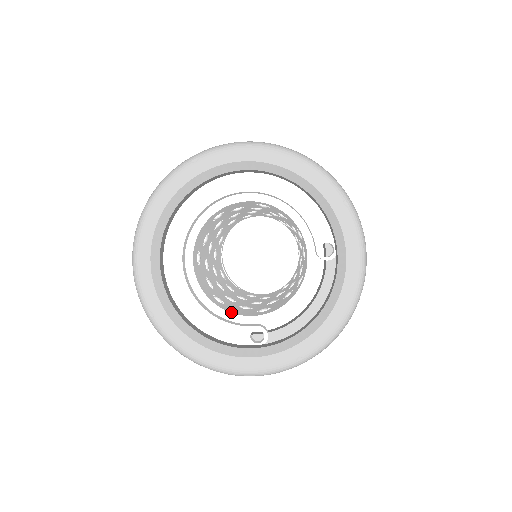
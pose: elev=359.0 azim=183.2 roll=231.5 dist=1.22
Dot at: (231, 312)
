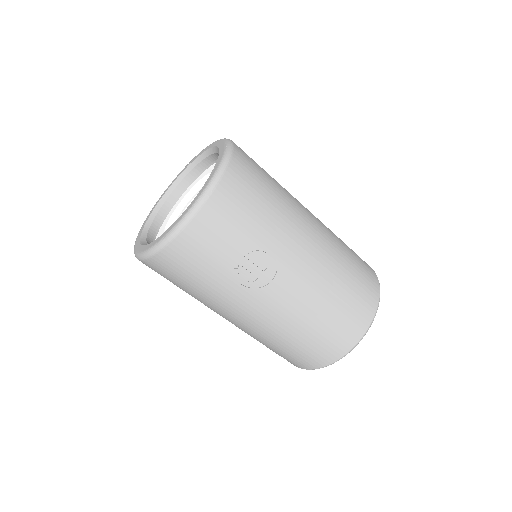
Dot at: occluded
